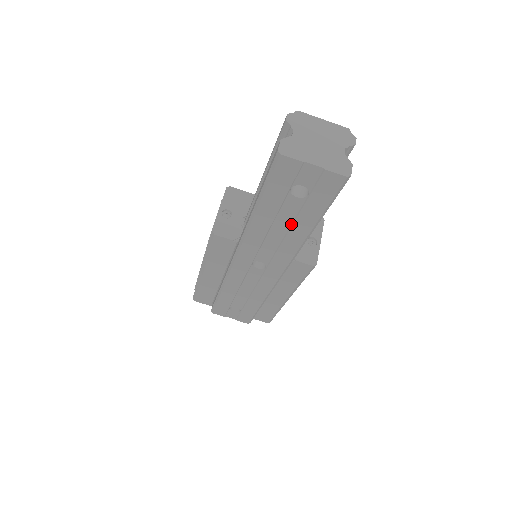
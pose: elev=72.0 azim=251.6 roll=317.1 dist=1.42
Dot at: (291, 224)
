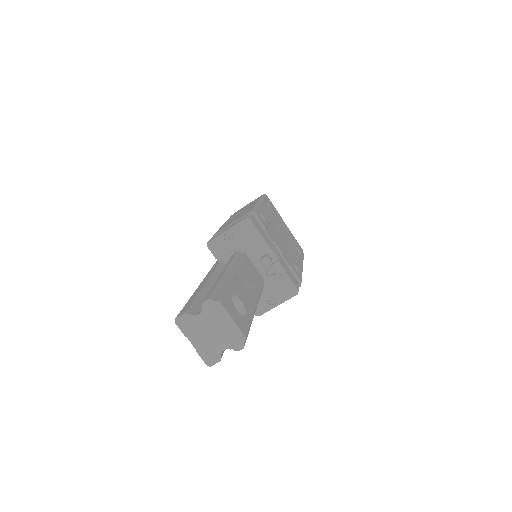
Dot at: occluded
